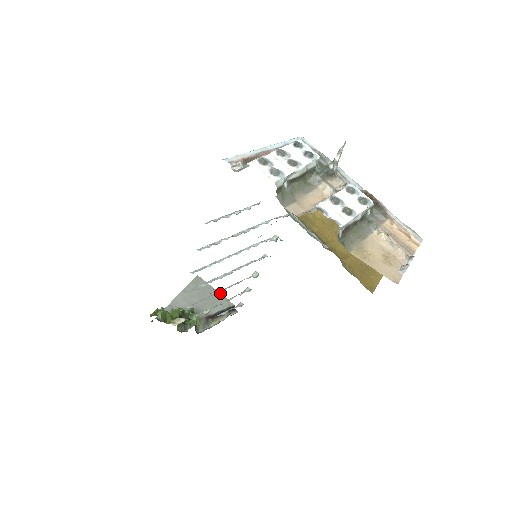
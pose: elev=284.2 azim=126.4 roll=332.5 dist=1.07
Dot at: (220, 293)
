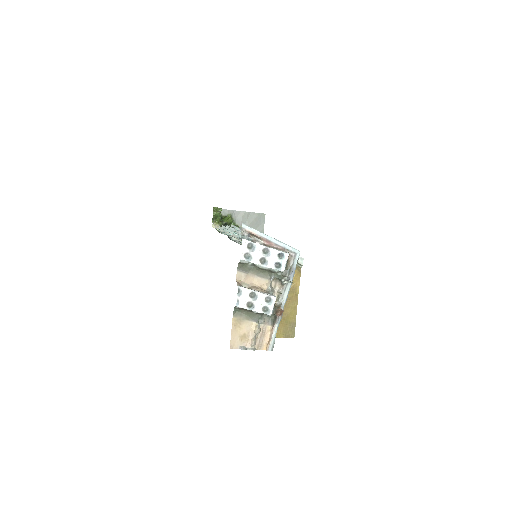
Dot at: occluded
